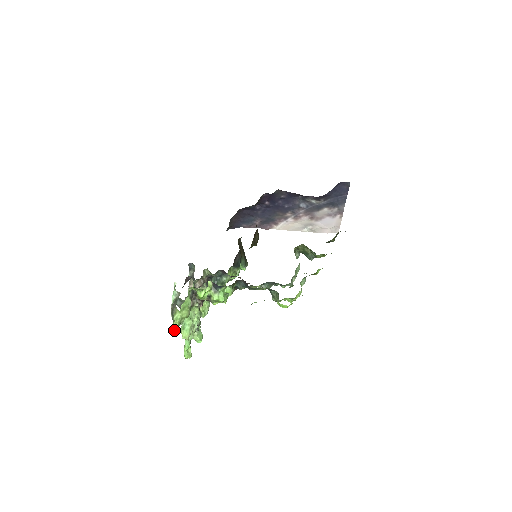
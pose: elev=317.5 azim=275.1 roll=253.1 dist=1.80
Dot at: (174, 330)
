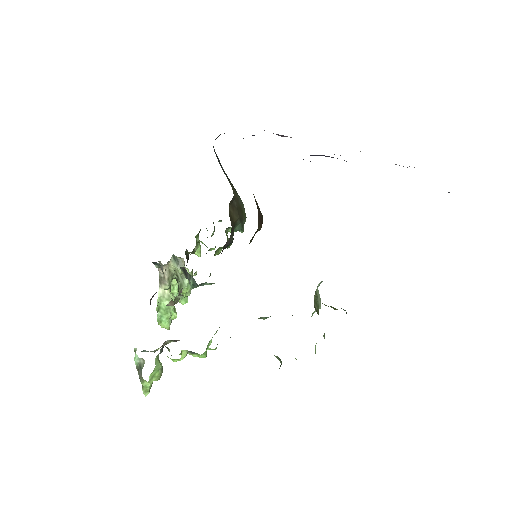
Dot at: (146, 393)
